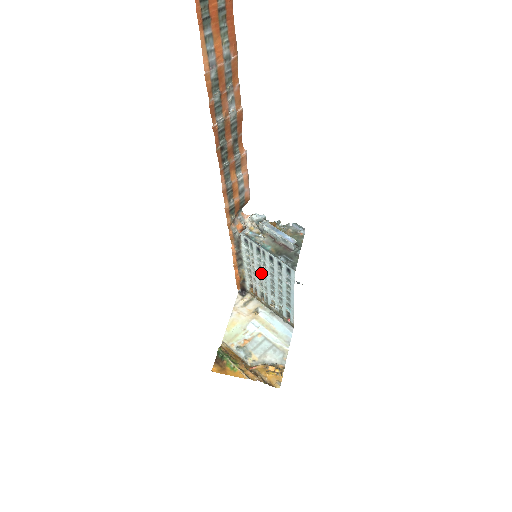
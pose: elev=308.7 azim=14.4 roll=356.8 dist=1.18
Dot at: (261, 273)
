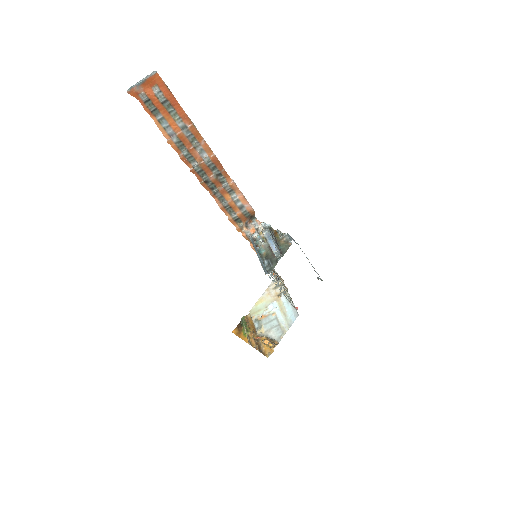
Dot at: occluded
